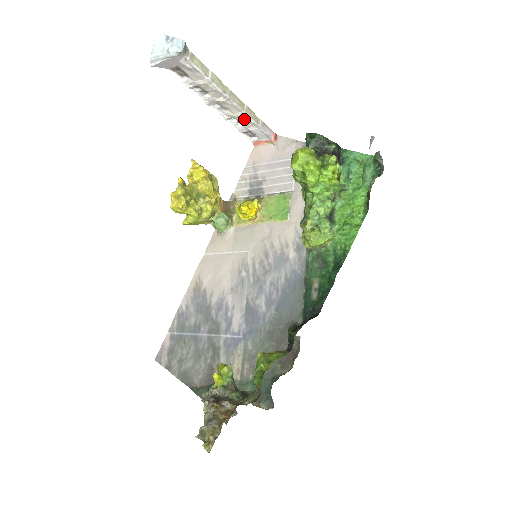
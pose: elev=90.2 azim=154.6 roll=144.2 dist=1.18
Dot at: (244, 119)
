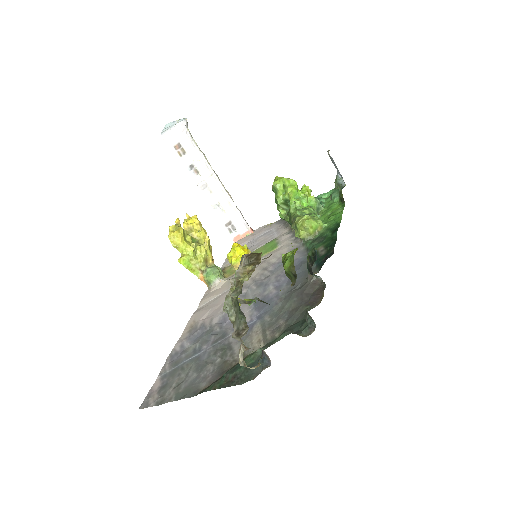
Dot at: (226, 203)
